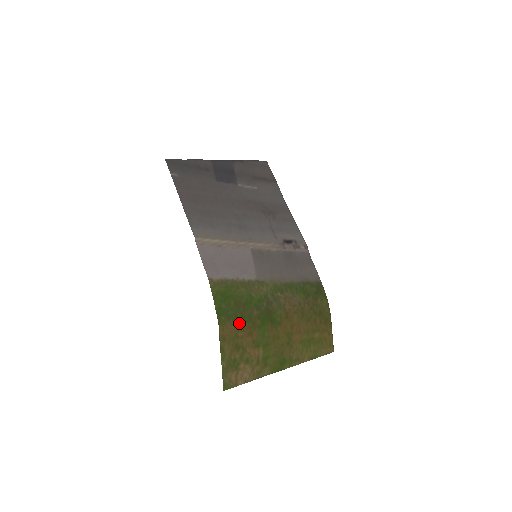
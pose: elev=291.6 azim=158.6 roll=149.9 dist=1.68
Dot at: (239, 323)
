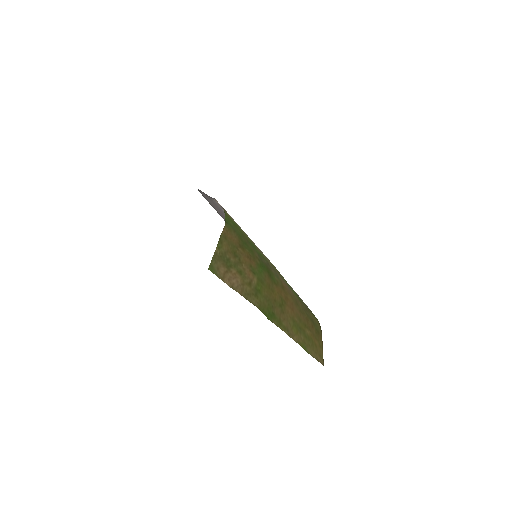
Dot at: (242, 243)
